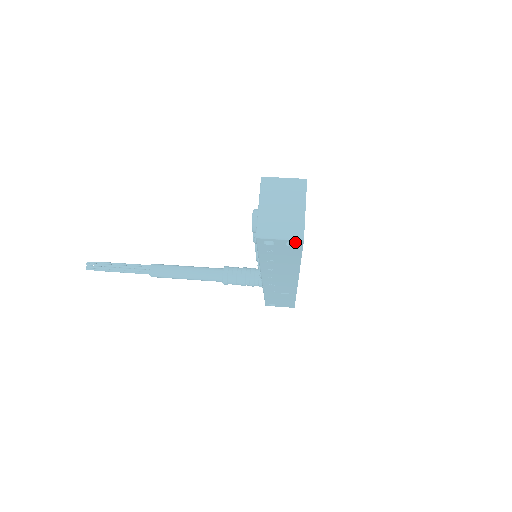
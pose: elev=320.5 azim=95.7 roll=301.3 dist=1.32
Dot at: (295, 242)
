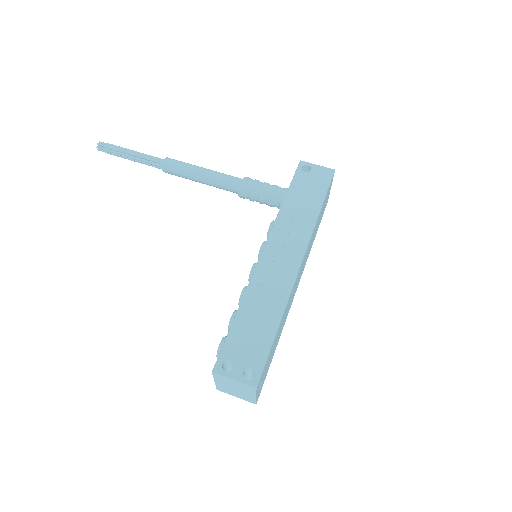
Dot at: occluded
